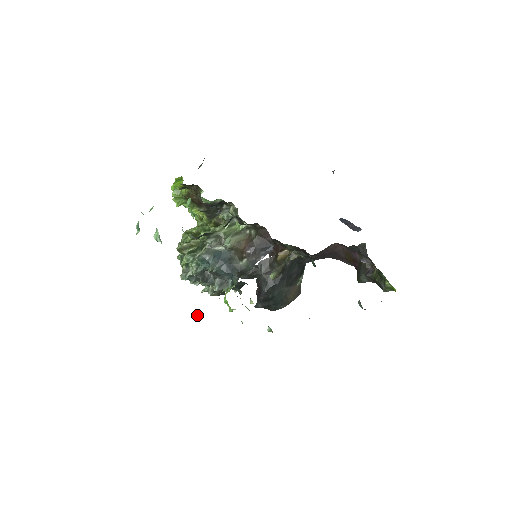
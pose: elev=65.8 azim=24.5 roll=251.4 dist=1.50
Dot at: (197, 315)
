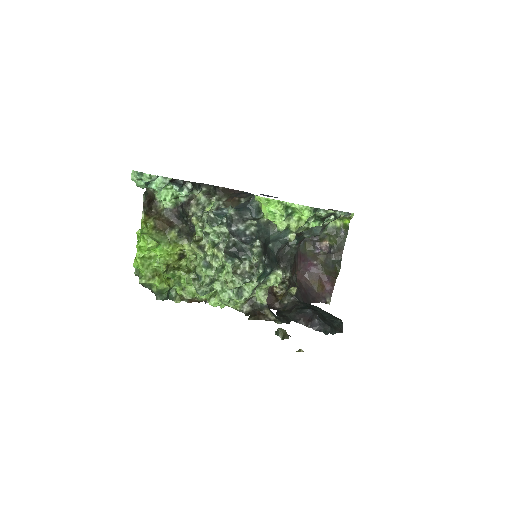
Dot at: (297, 351)
